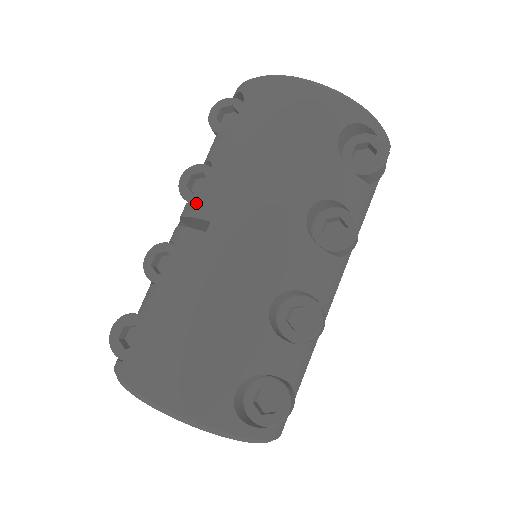
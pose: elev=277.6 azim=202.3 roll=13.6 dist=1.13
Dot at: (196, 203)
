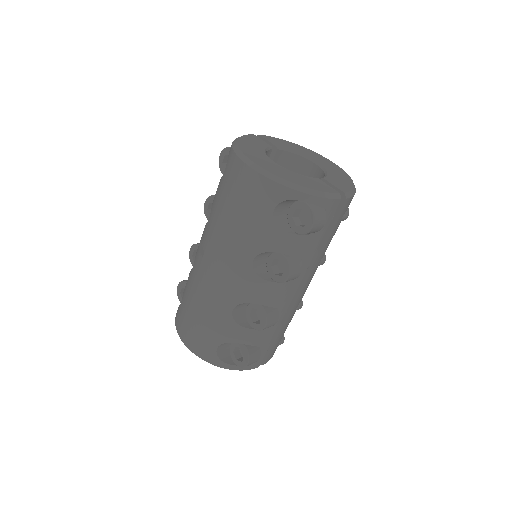
Dot at: (203, 232)
